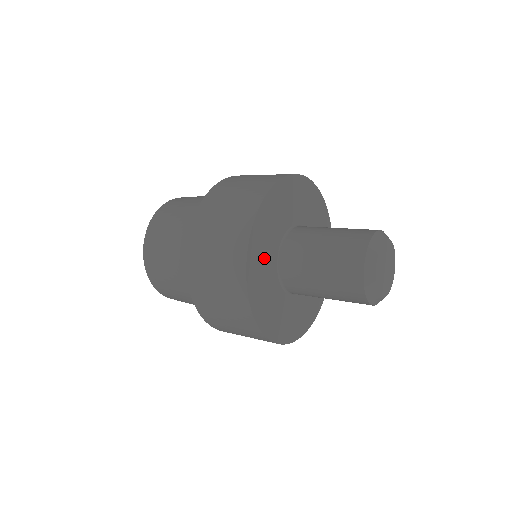
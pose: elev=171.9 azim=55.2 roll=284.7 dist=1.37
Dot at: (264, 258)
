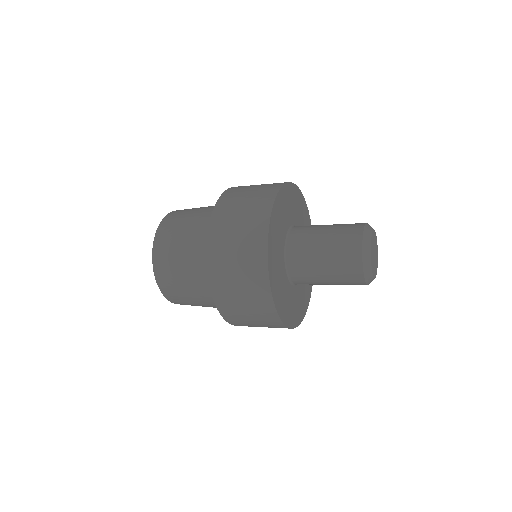
Dot at: (281, 286)
